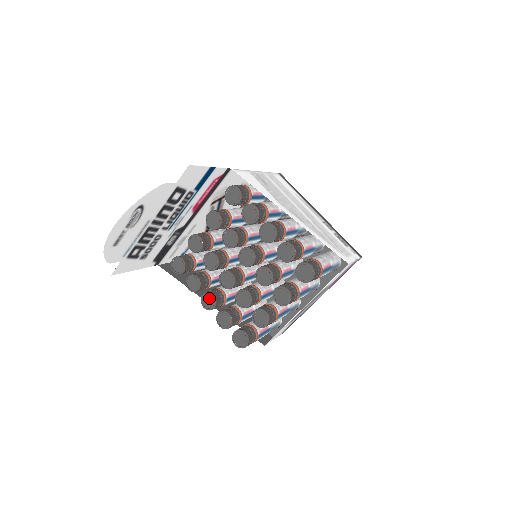
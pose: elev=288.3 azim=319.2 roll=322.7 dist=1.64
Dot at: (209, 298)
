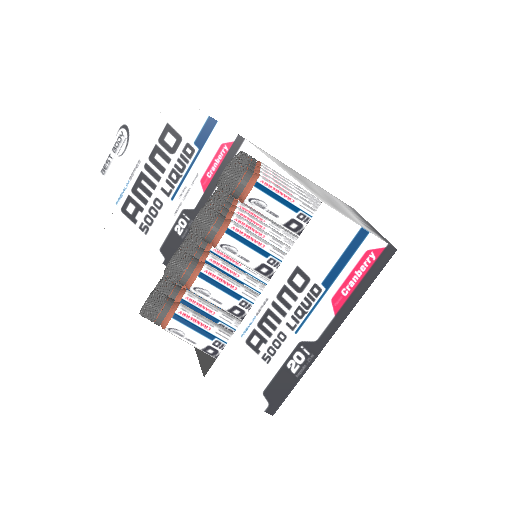
Dot at: occluded
